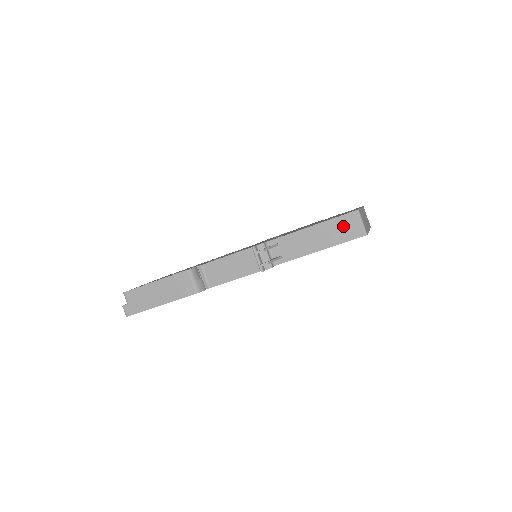
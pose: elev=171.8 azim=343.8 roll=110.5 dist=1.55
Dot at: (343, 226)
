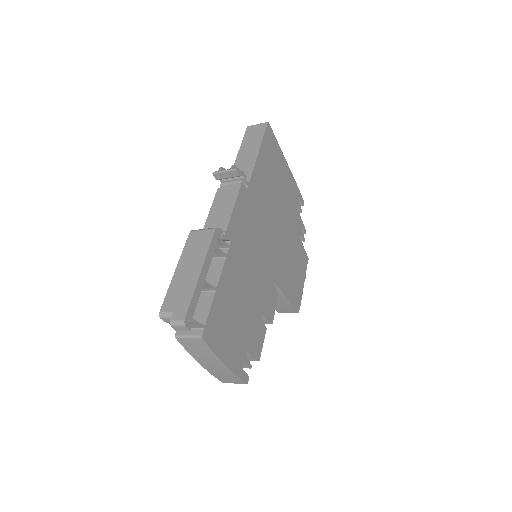
Dot at: (252, 135)
